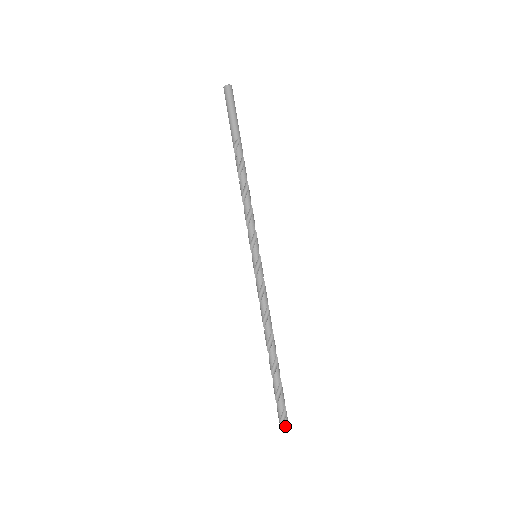
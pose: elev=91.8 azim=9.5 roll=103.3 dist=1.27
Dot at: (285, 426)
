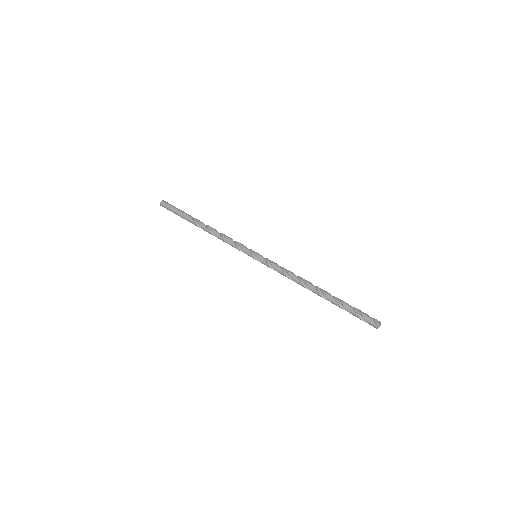
Dot at: occluded
